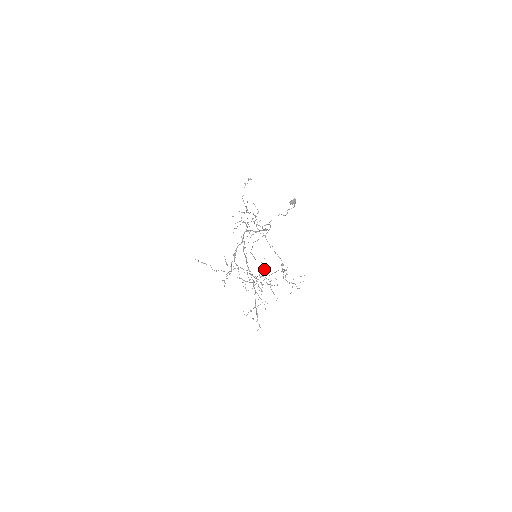
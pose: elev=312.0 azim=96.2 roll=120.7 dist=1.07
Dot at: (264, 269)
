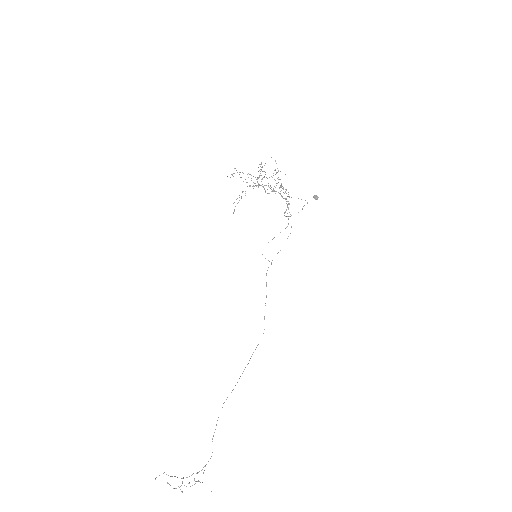
Dot at: (205, 465)
